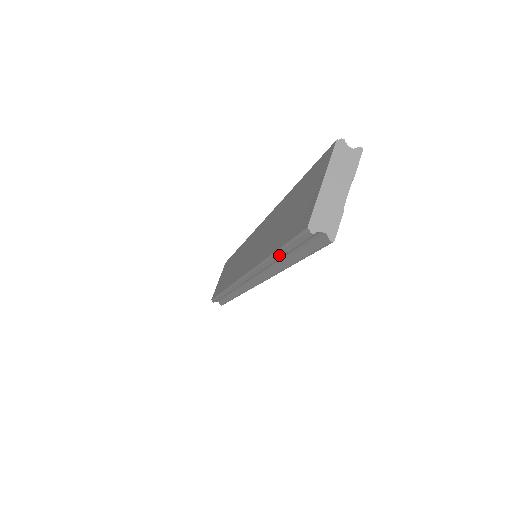
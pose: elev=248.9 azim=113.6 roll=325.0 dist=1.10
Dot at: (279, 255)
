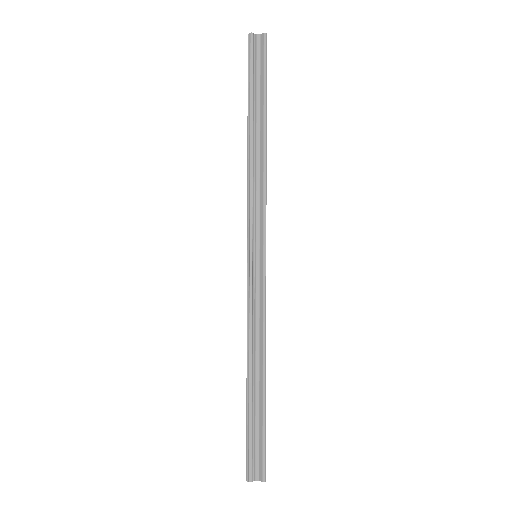
Dot at: occluded
